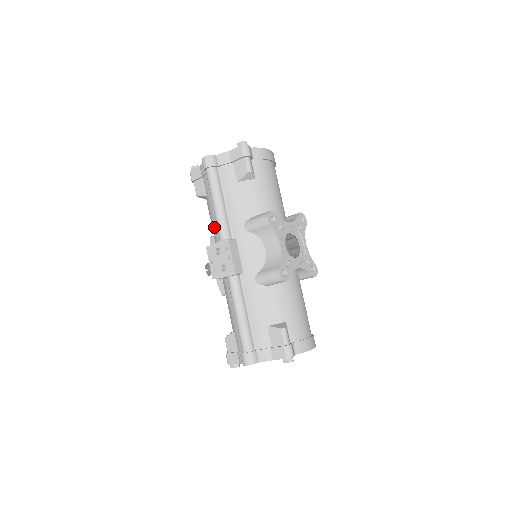
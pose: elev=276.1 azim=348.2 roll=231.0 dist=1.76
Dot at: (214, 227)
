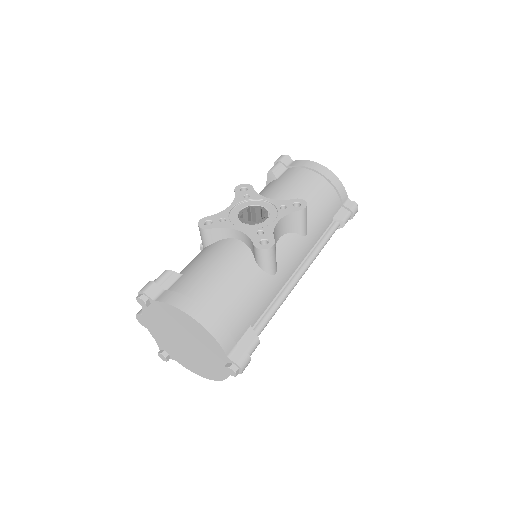
Dot at: occluded
